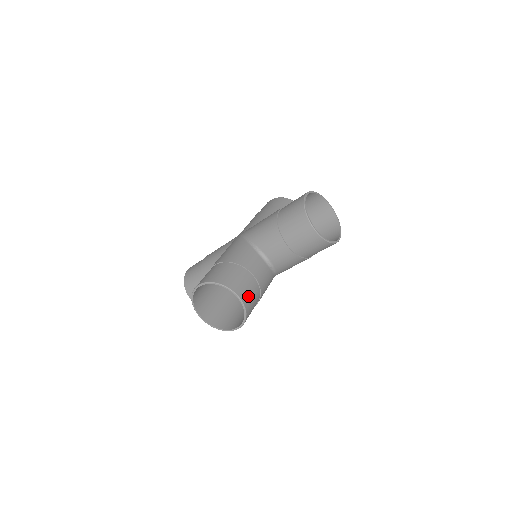
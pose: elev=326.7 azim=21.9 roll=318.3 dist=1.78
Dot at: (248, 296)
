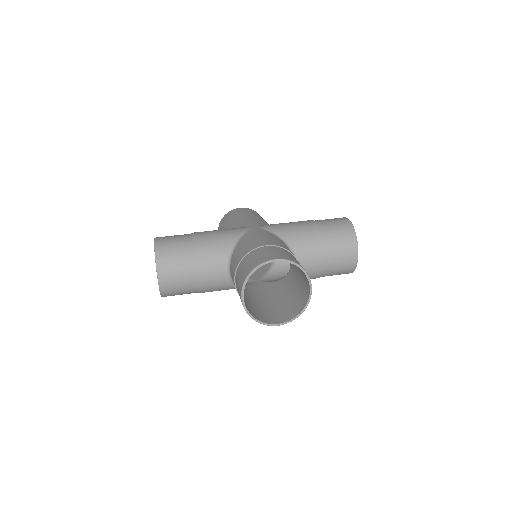
Dot at: (172, 284)
